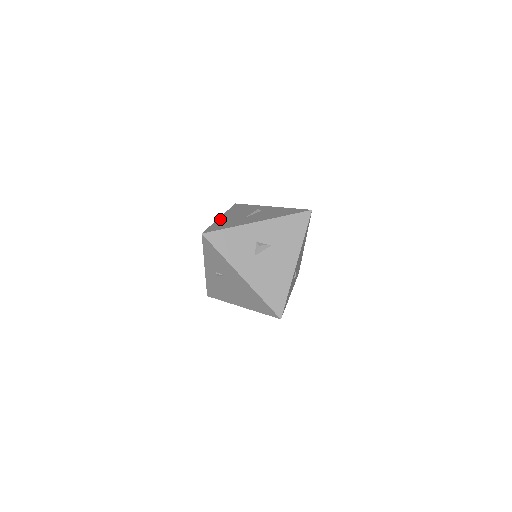
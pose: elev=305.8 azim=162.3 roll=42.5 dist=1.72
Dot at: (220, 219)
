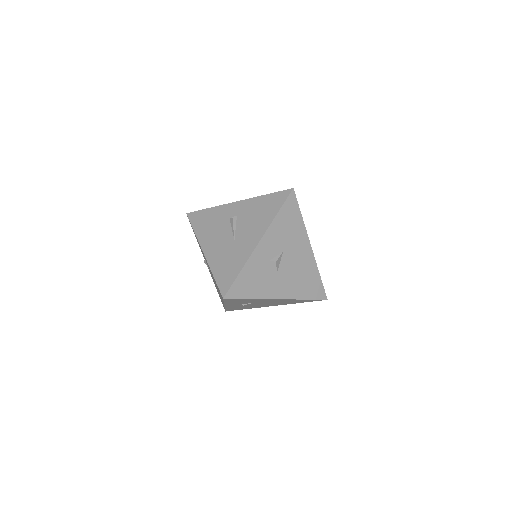
Dot at: (209, 258)
